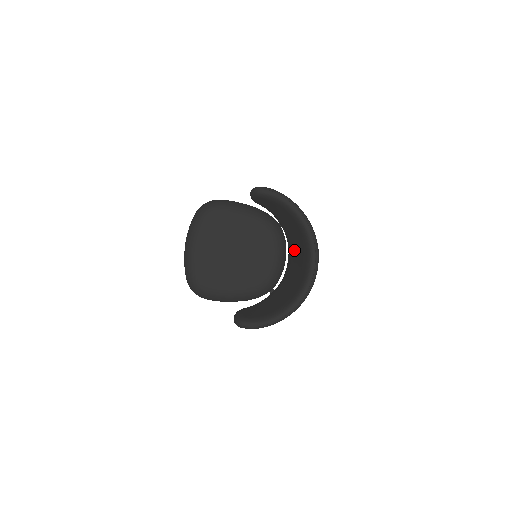
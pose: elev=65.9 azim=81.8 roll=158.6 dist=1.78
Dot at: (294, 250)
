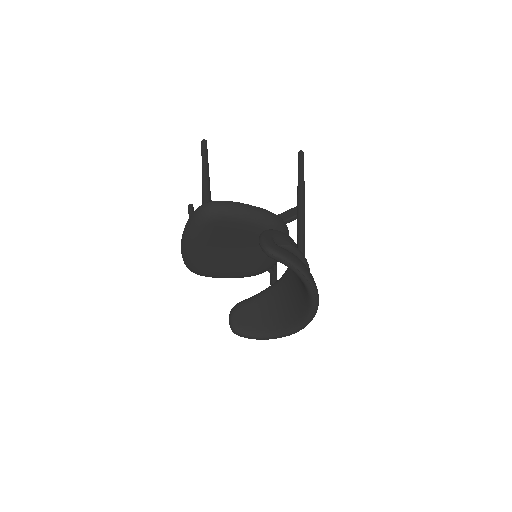
Dot at: (295, 278)
